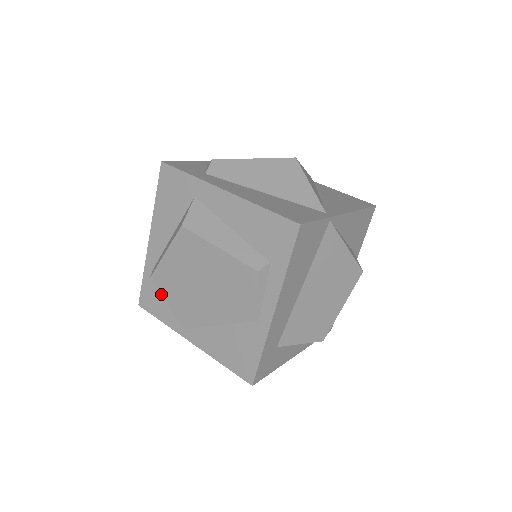
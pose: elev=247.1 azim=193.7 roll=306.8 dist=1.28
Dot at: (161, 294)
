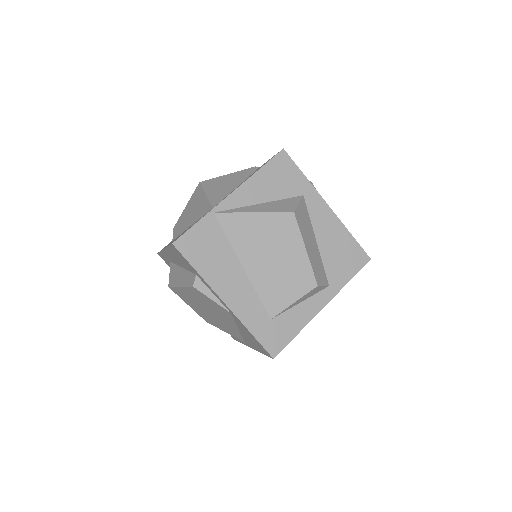
Dot at: occluded
